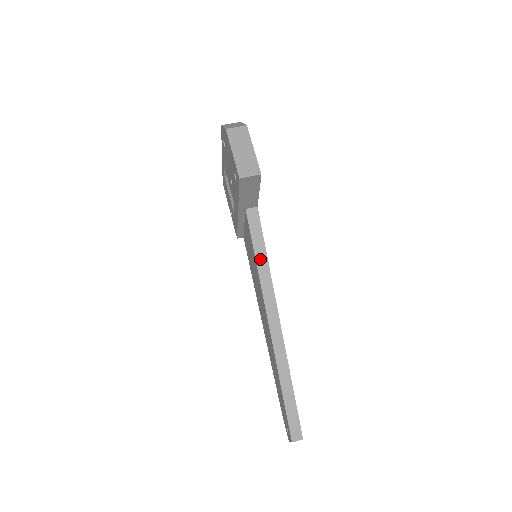
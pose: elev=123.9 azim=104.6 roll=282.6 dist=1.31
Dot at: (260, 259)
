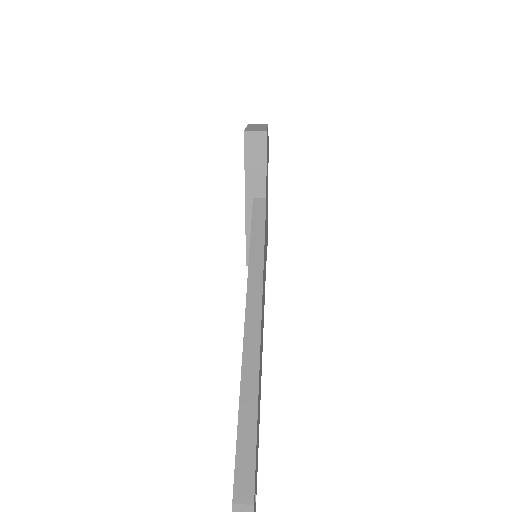
Dot at: (255, 240)
